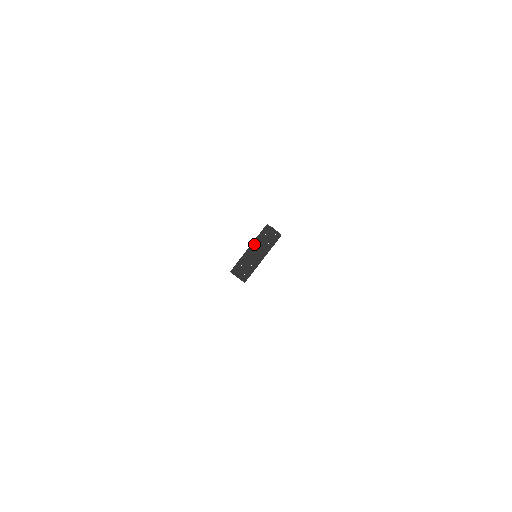
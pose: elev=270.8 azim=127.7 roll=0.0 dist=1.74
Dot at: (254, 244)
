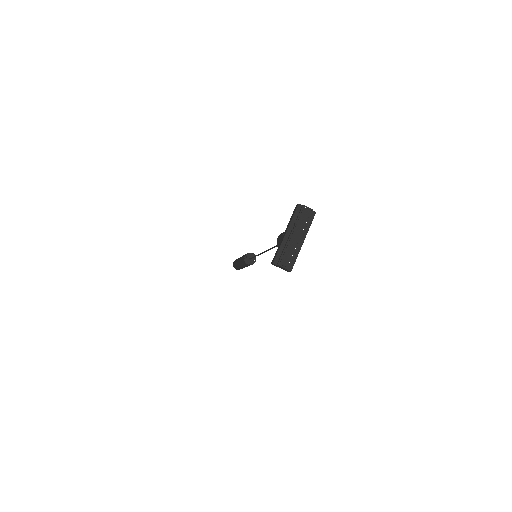
Dot at: (290, 228)
